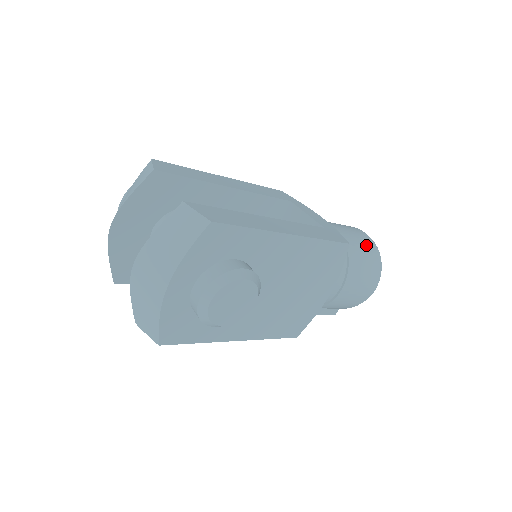
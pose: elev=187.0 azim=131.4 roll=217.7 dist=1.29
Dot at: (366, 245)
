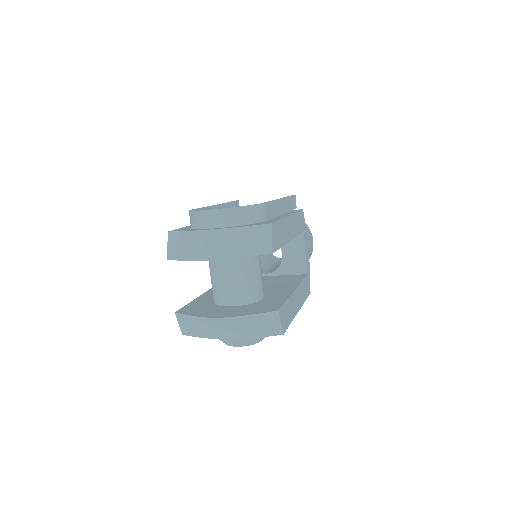
Dot at: occluded
